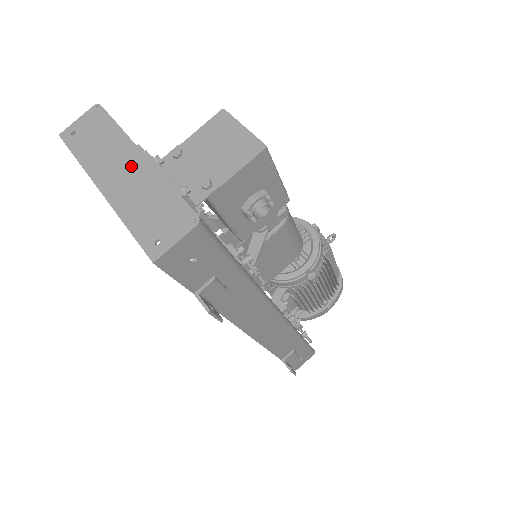
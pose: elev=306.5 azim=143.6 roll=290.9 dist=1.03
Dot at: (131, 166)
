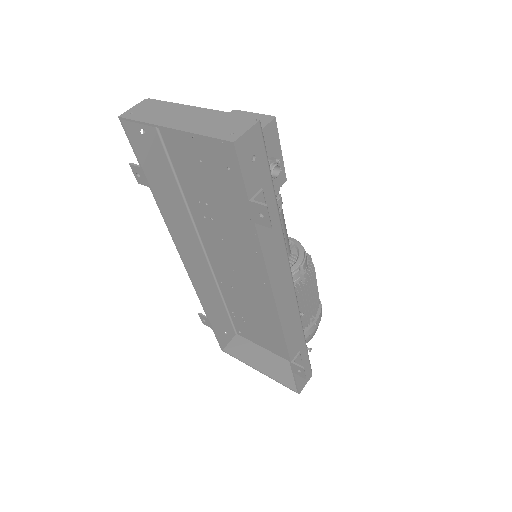
Dot at: (191, 113)
